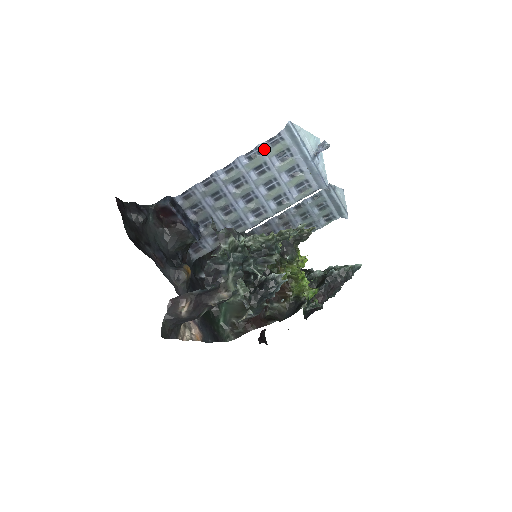
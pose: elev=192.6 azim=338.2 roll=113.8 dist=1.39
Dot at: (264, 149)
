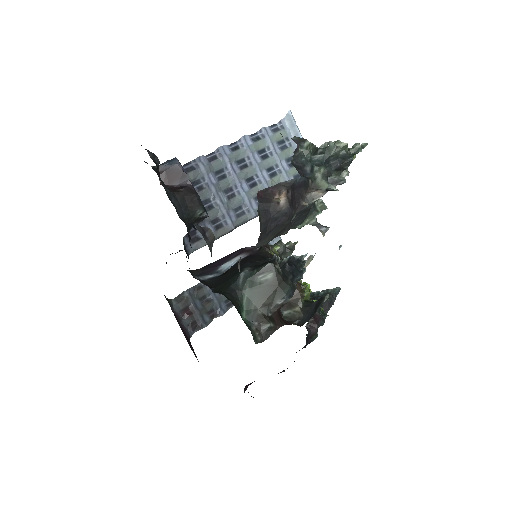
Dot at: (267, 133)
